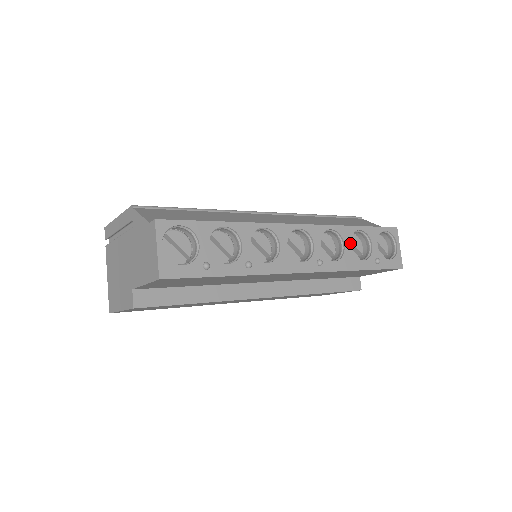
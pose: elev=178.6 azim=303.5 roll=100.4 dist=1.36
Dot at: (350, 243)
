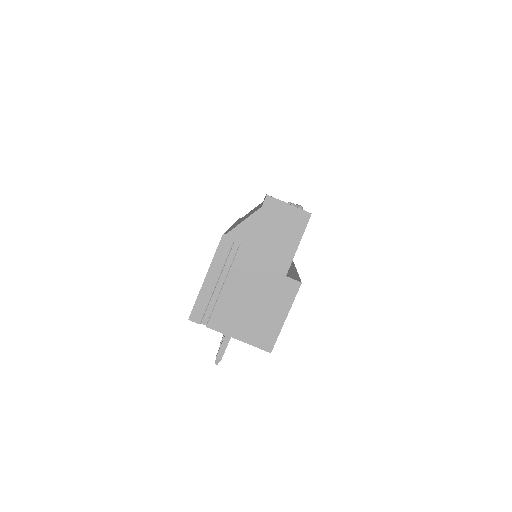
Dot at: occluded
